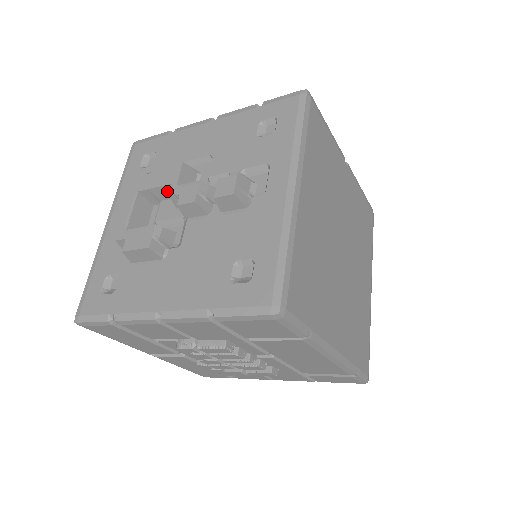
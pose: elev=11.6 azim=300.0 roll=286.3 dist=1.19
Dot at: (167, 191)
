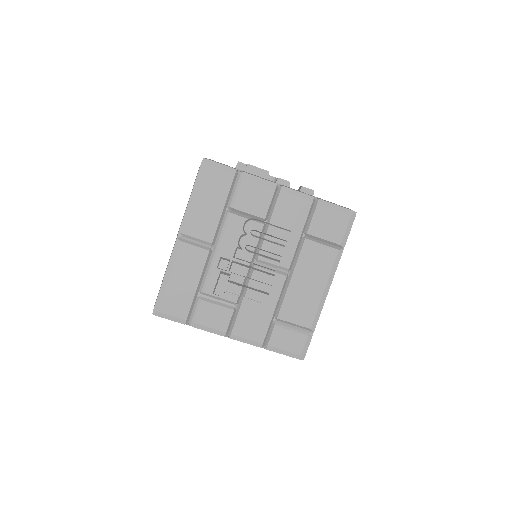
Dot at: occluded
